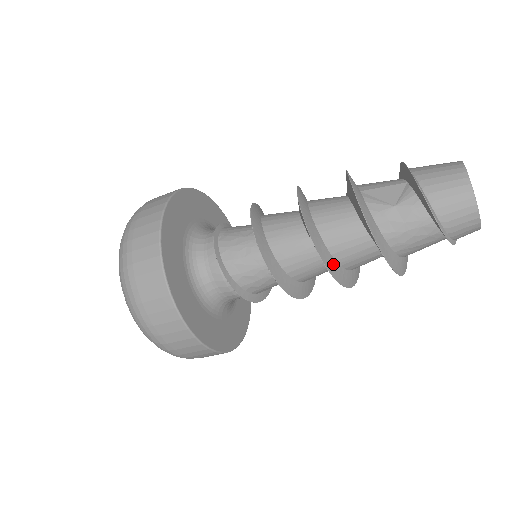
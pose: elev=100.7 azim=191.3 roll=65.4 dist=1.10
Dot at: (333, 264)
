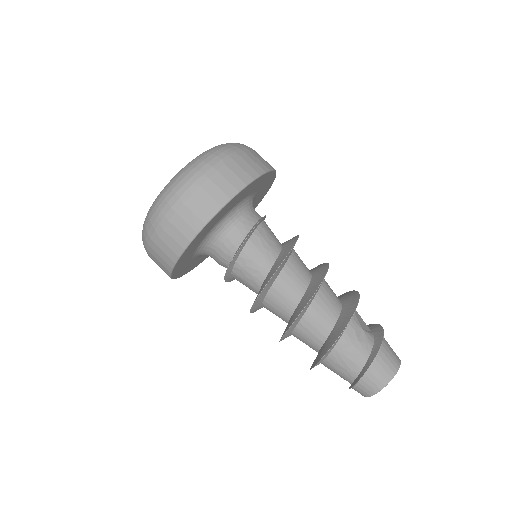
Dot at: (306, 309)
